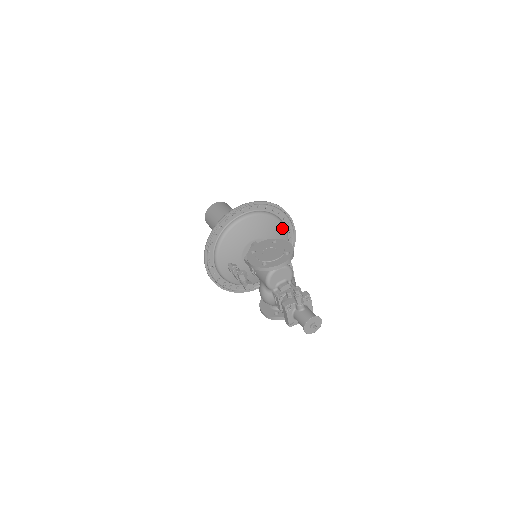
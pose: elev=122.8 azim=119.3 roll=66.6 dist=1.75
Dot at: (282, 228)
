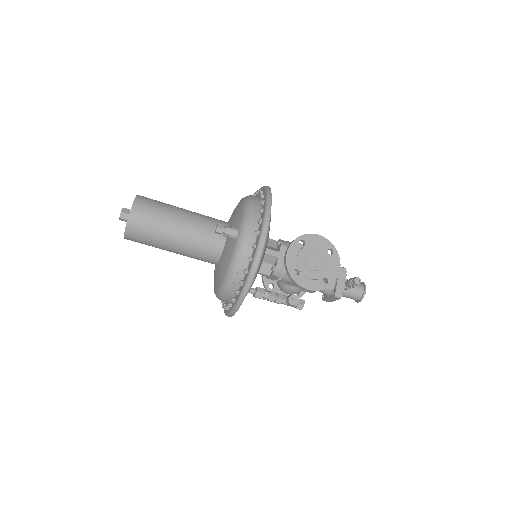
Dot at: occluded
